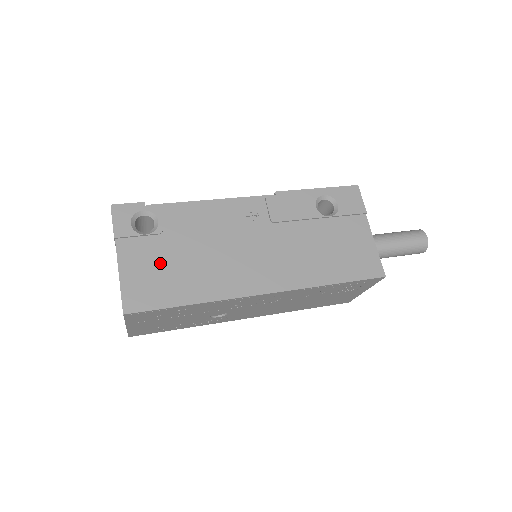
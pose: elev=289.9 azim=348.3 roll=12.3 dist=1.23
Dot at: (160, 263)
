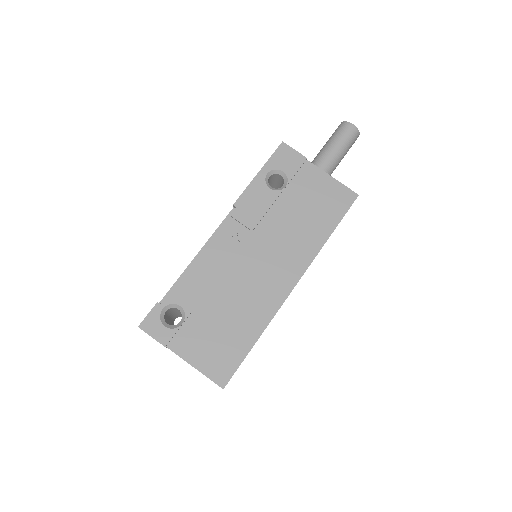
Dot at: (211, 333)
